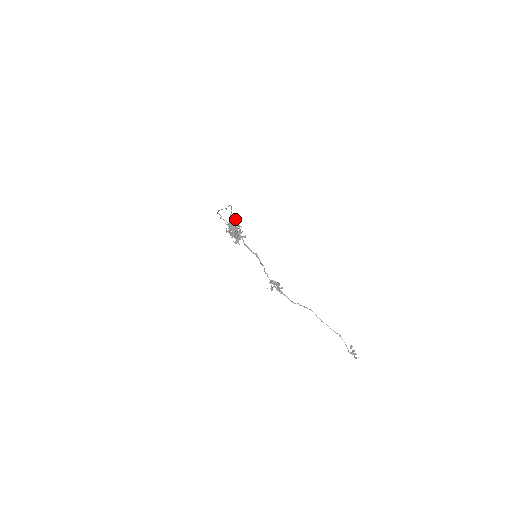
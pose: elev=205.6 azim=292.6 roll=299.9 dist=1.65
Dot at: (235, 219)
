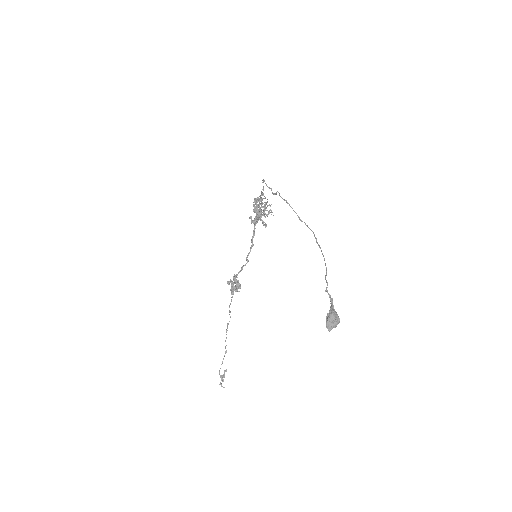
Dot at: occluded
